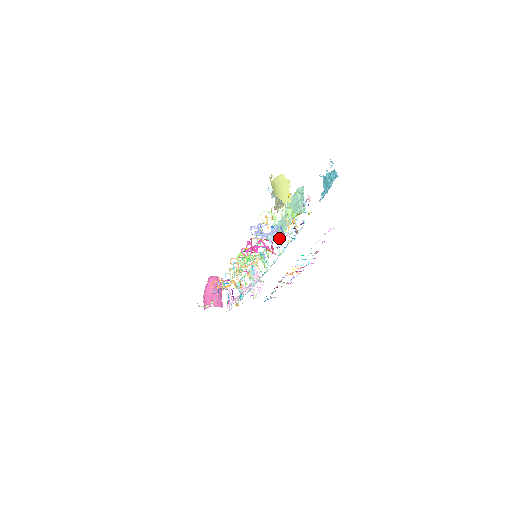
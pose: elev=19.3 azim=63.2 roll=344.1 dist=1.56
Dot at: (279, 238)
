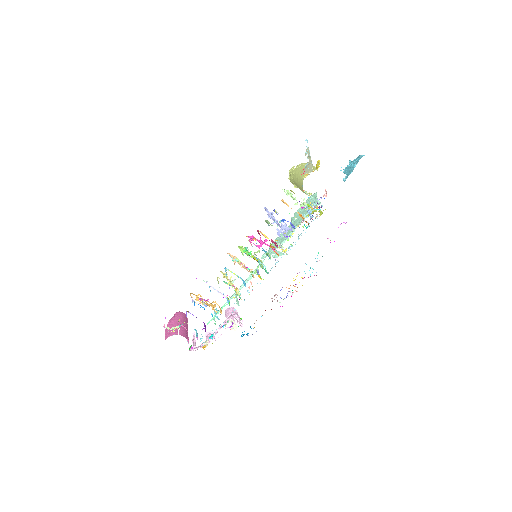
Dot at: (282, 246)
